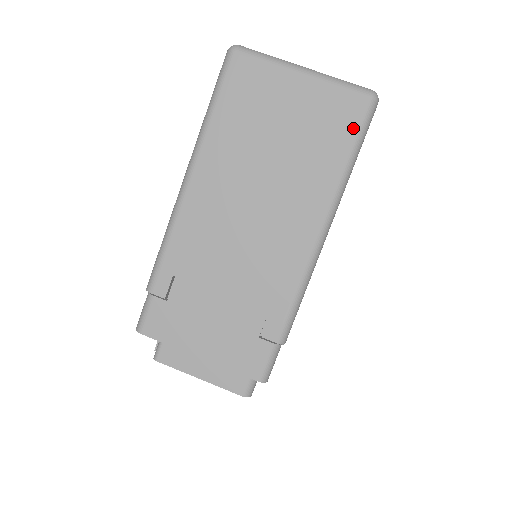
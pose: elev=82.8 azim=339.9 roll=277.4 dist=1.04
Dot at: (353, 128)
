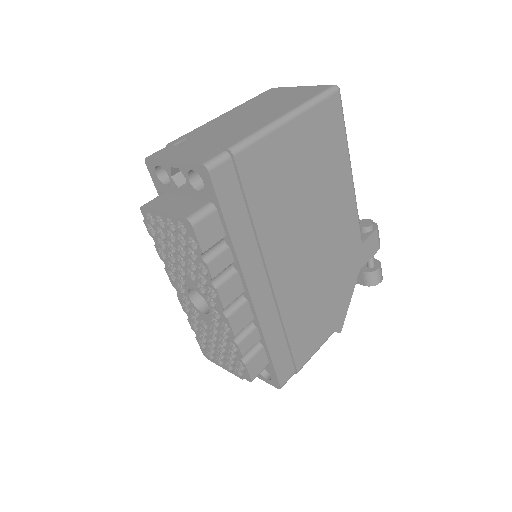
Dot at: (320, 92)
